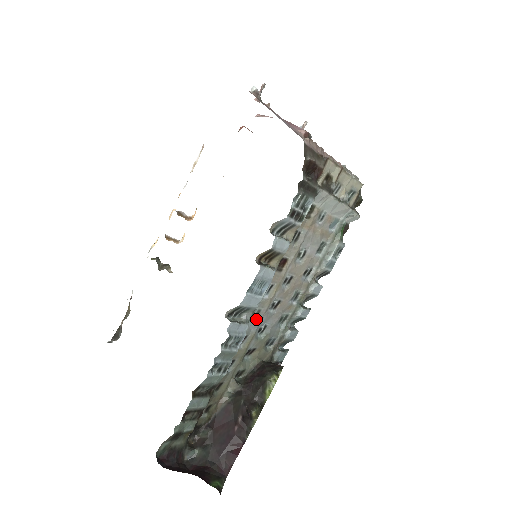
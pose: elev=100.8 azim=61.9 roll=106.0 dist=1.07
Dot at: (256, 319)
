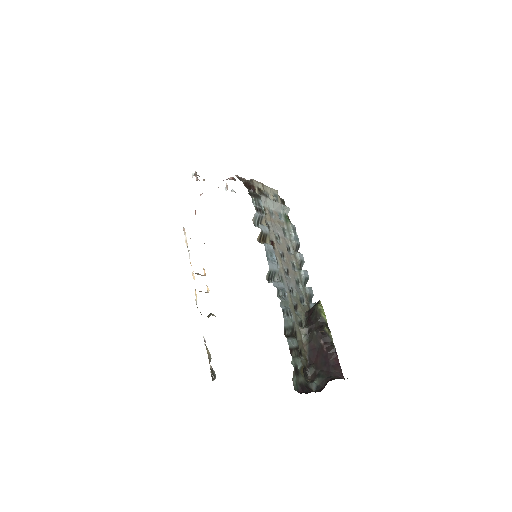
Dot at: (283, 283)
